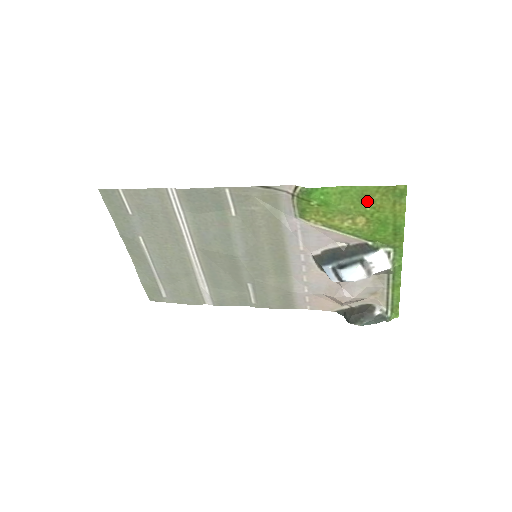
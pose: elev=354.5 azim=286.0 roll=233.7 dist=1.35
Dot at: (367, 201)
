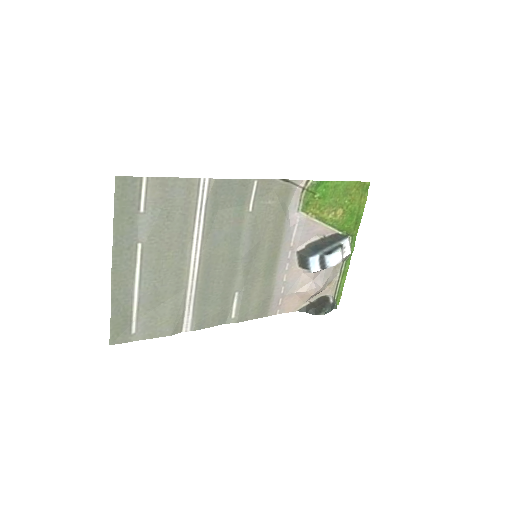
Dot at: (347, 195)
